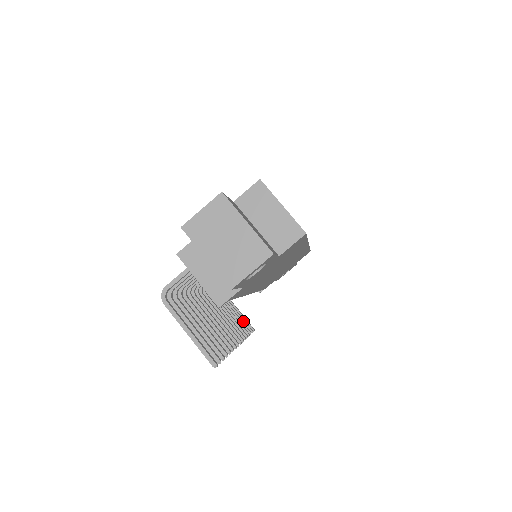
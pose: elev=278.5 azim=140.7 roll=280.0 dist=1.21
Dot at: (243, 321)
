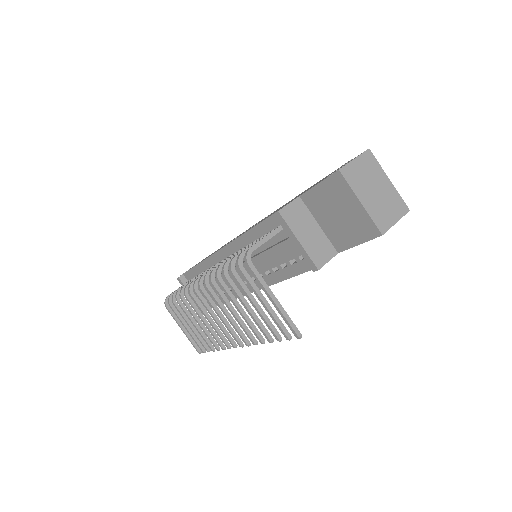
Dot at: (196, 339)
